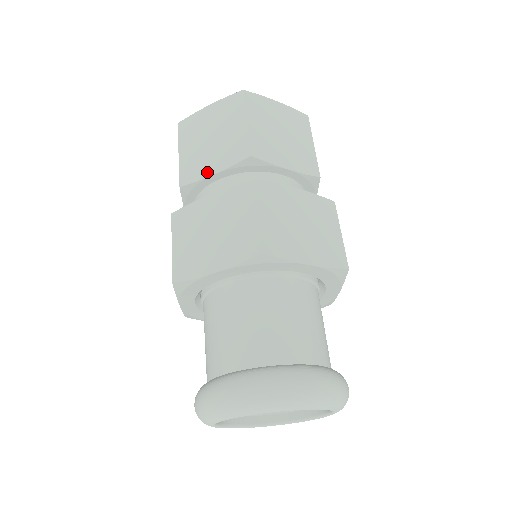
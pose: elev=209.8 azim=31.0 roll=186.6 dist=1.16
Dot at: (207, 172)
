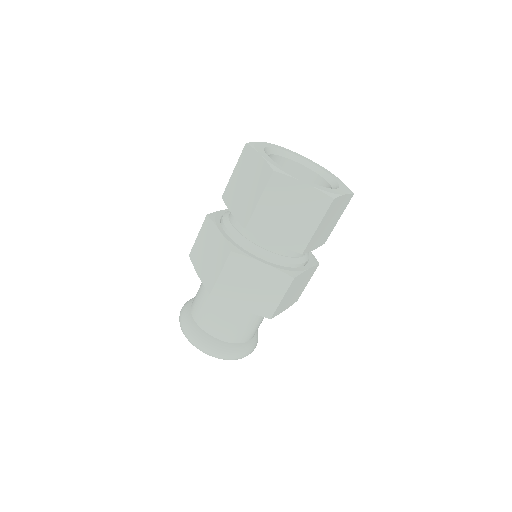
Dot at: (231, 207)
